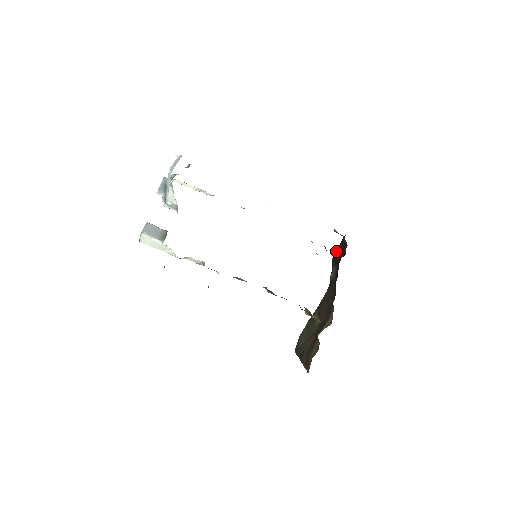
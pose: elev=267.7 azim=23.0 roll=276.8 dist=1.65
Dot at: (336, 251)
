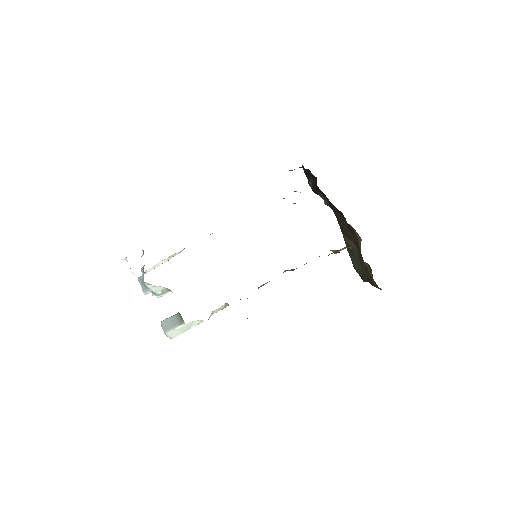
Dot at: (308, 182)
